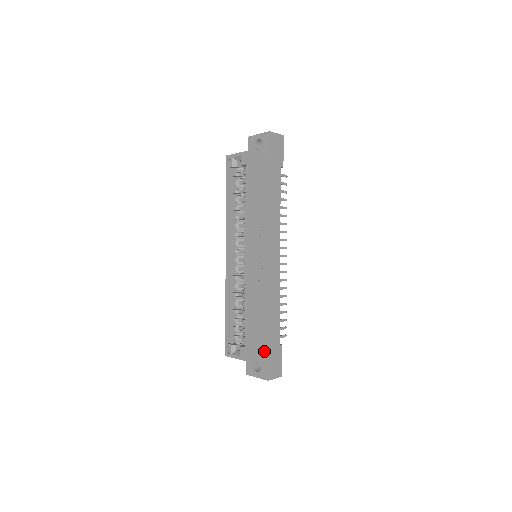
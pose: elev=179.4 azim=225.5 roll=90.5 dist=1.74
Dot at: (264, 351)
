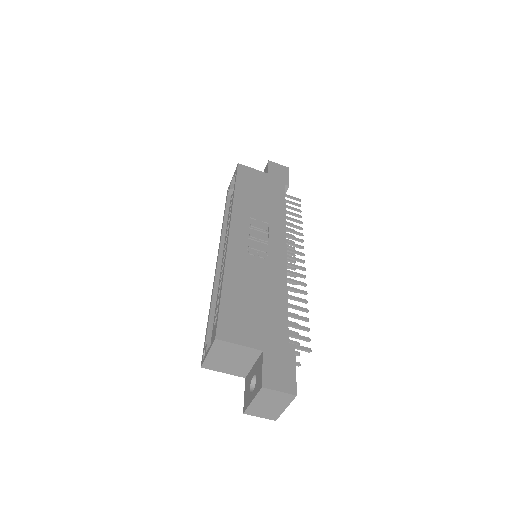
Dot at: (254, 340)
